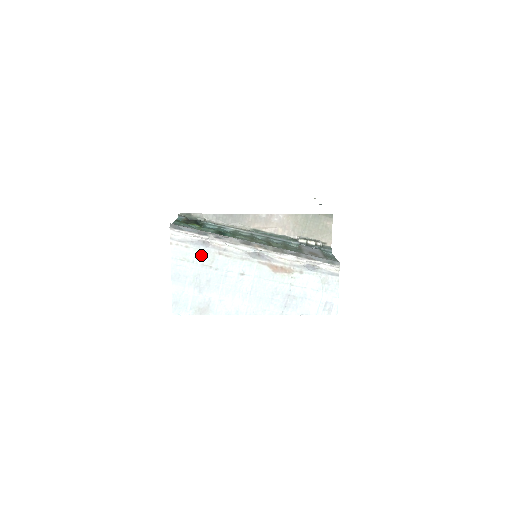
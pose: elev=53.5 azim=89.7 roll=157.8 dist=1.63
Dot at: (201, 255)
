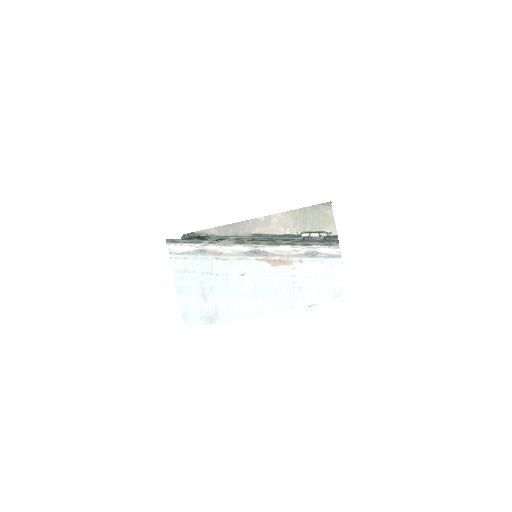
Dot at: (200, 264)
